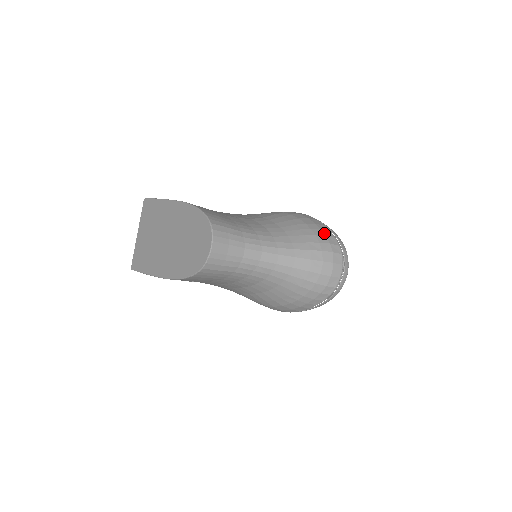
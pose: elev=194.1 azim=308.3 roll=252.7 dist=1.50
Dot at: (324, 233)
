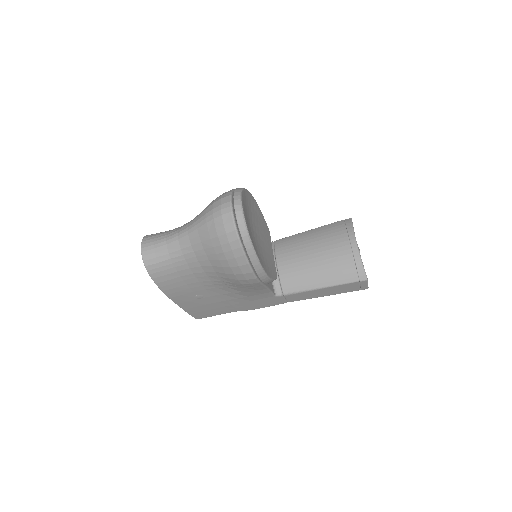
Dot at: occluded
